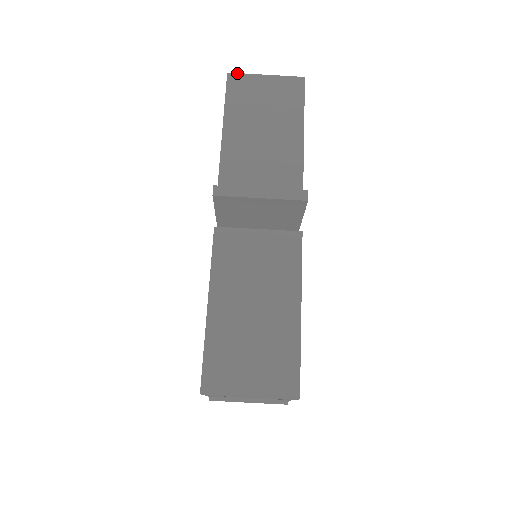
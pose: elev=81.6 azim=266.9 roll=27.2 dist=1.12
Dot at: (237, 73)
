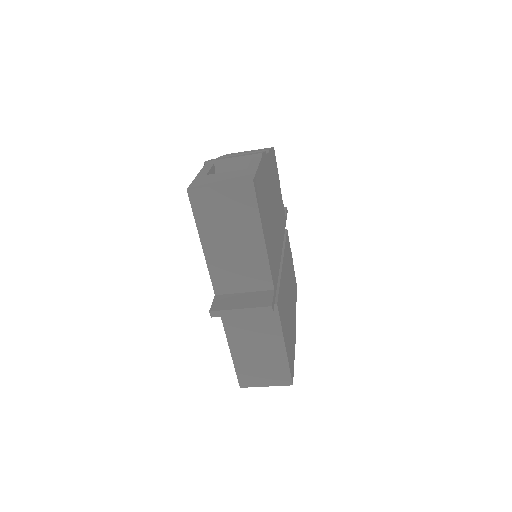
Dot at: (195, 189)
